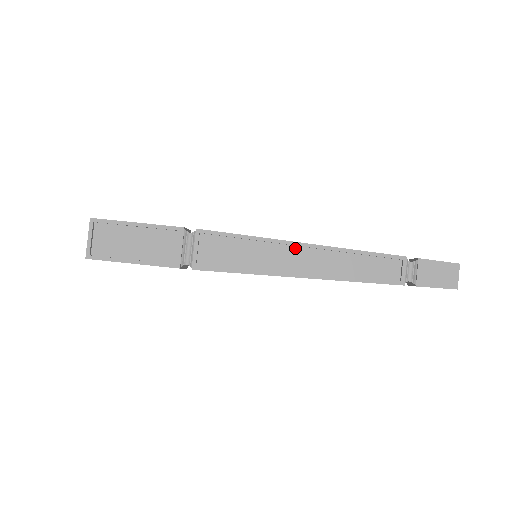
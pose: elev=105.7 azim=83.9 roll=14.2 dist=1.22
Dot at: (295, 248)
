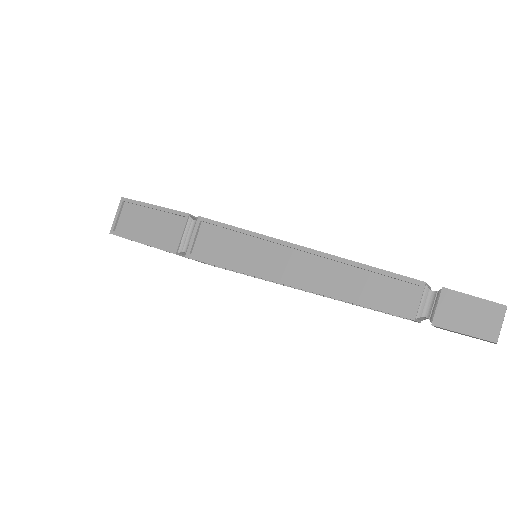
Dot at: (290, 250)
